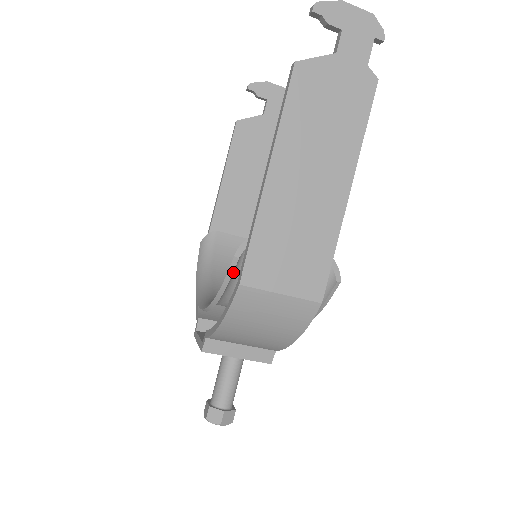
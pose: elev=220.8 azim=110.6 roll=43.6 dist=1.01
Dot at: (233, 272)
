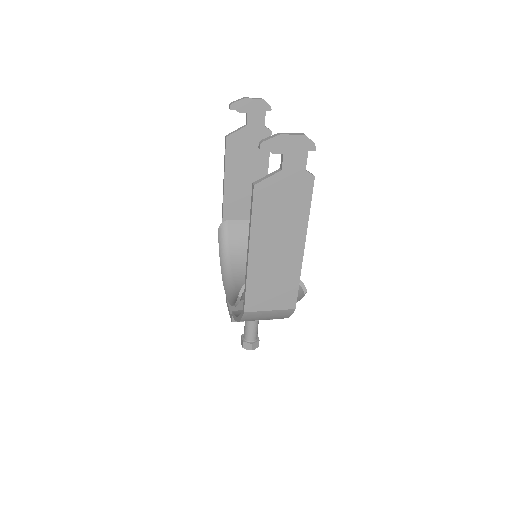
Dot at: occluded
